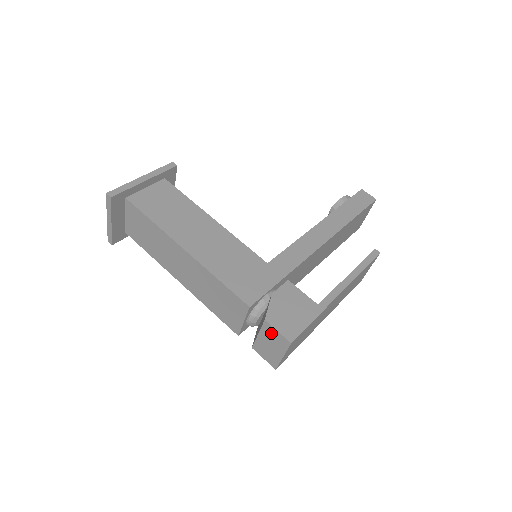
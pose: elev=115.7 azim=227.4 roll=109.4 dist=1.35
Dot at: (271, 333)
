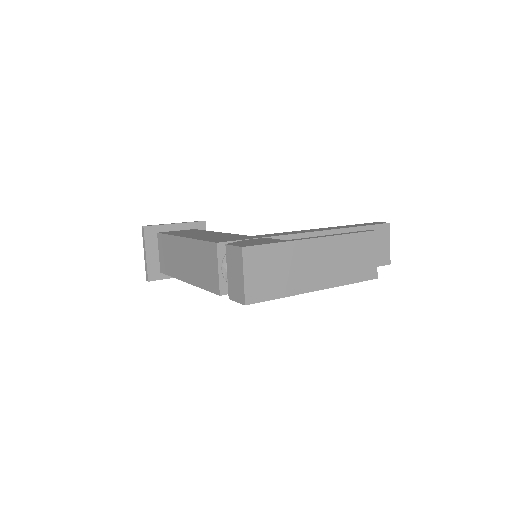
Dot at: (231, 255)
